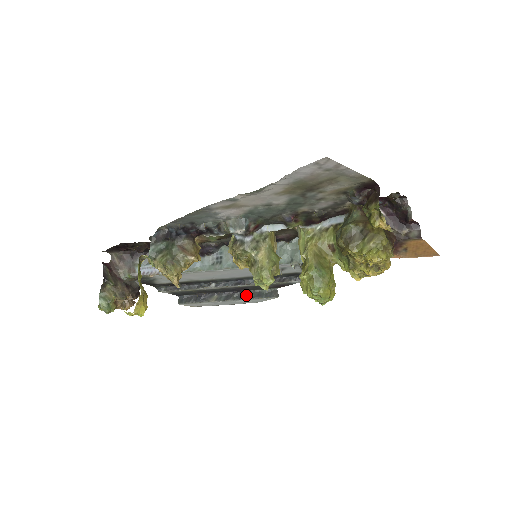
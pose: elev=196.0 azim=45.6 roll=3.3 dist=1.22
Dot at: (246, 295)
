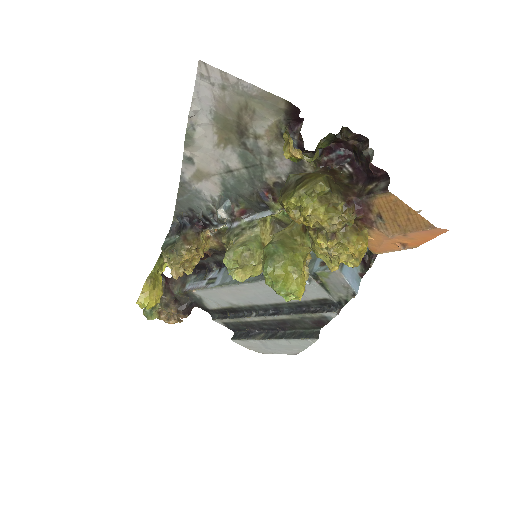
Dot at: (288, 334)
